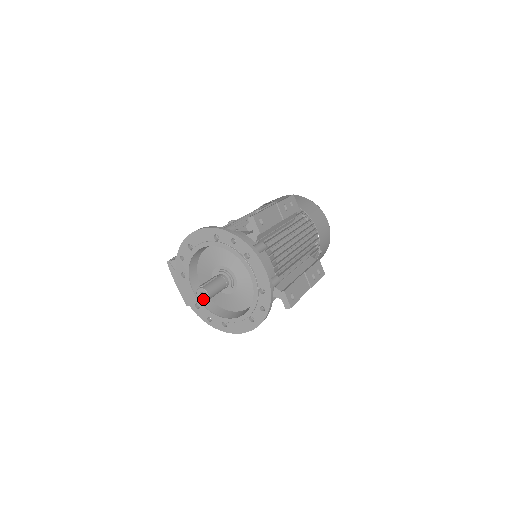
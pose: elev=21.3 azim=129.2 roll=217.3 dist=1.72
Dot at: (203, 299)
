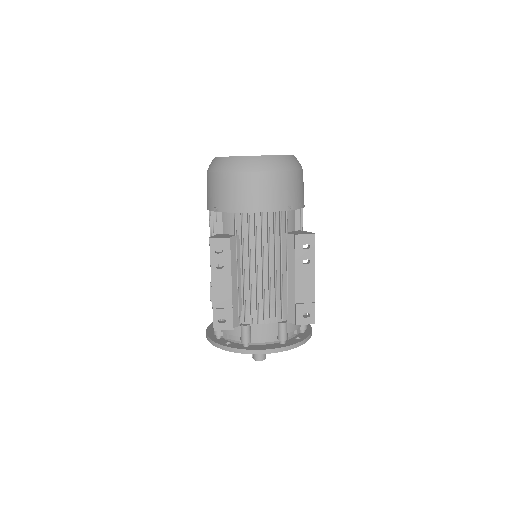
Dot at: occluded
